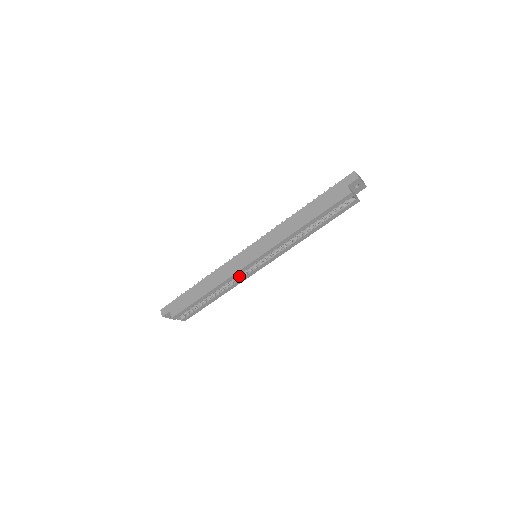
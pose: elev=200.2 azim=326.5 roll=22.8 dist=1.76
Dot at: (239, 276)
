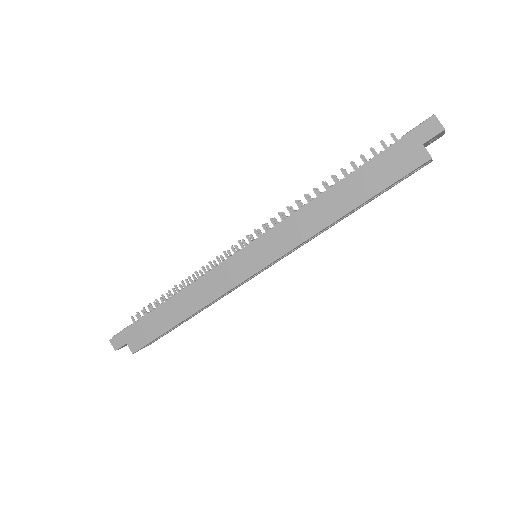
Dot at: occluded
